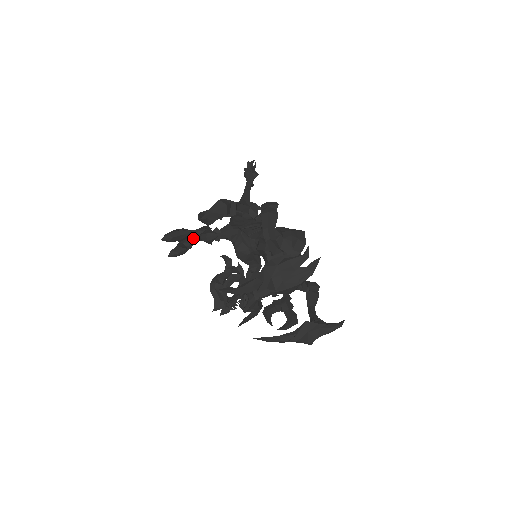
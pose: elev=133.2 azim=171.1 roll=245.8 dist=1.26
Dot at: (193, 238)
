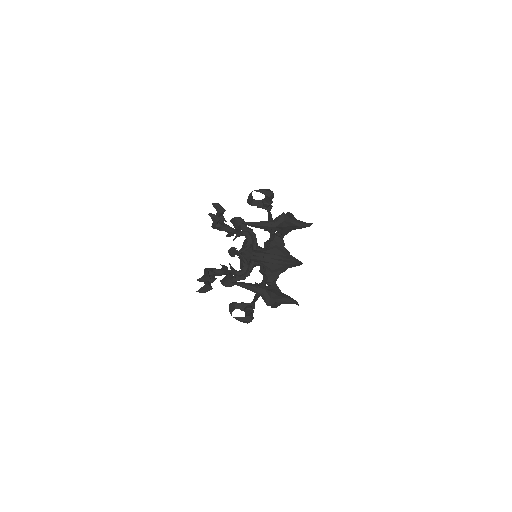
Dot at: occluded
